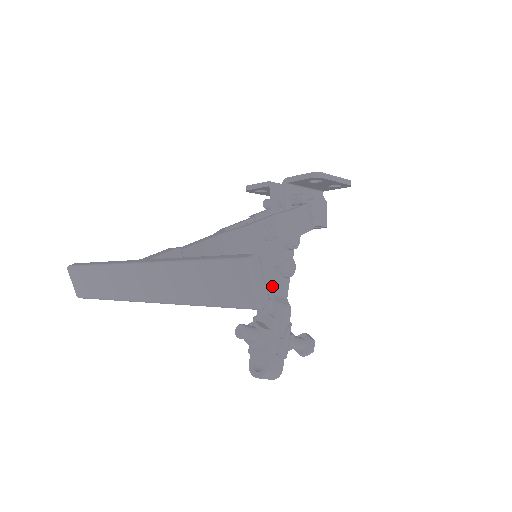
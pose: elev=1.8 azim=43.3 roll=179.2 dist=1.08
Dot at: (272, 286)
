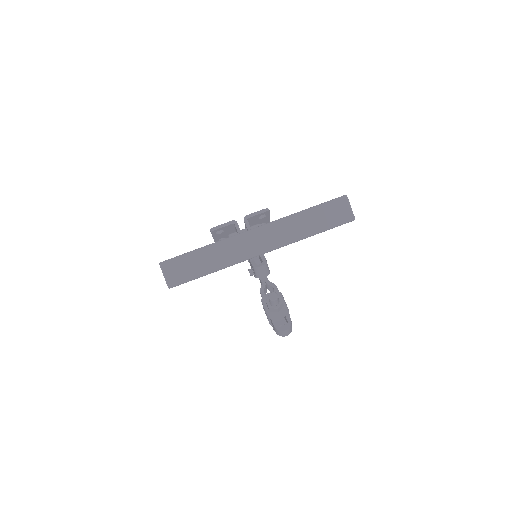
Dot at: (265, 277)
